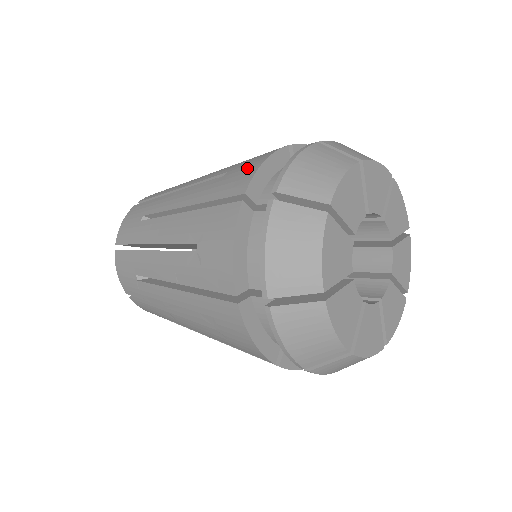
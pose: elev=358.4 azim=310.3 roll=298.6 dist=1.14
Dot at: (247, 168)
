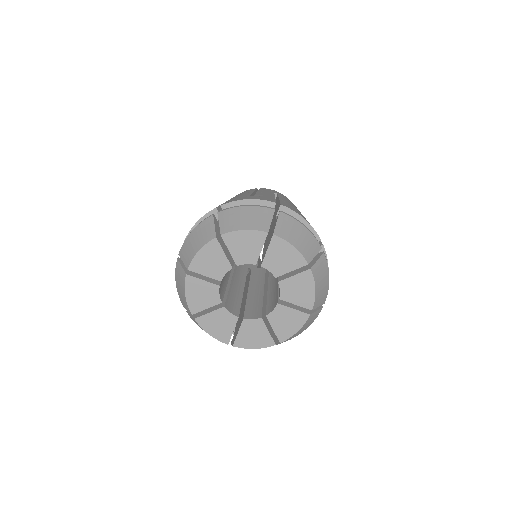
Dot at: occluded
